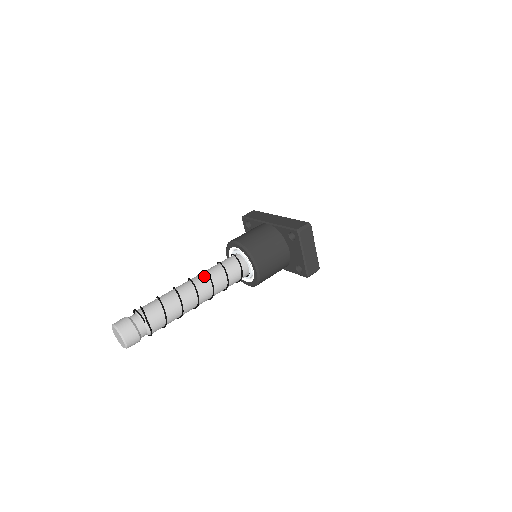
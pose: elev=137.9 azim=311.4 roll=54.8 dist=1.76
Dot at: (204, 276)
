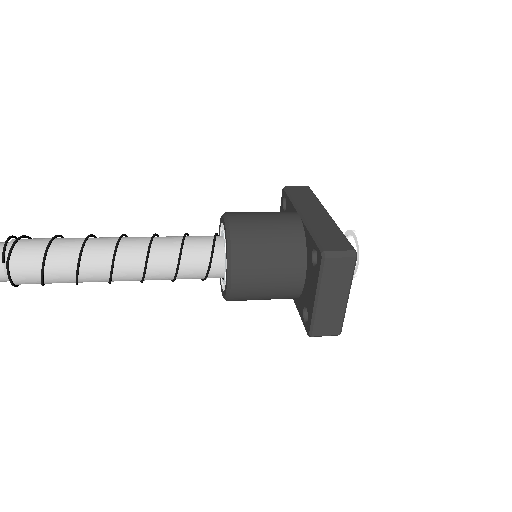
Dot at: (143, 243)
